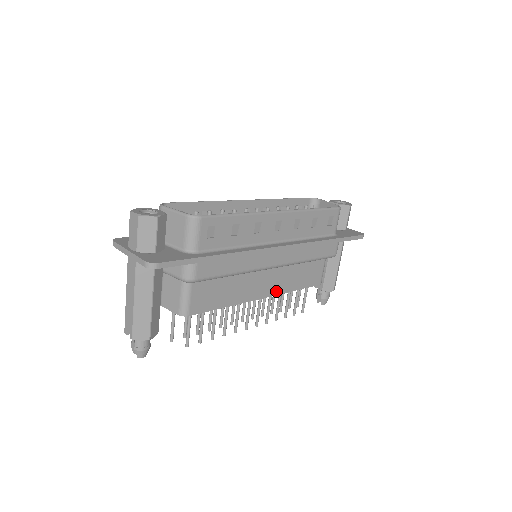
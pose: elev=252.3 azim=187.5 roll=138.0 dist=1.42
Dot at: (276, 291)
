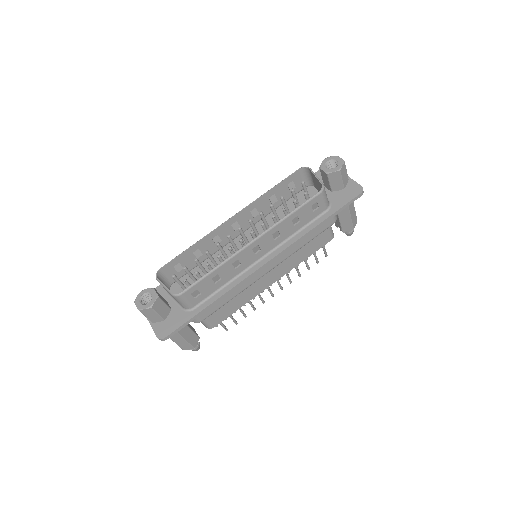
Dot at: (284, 272)
